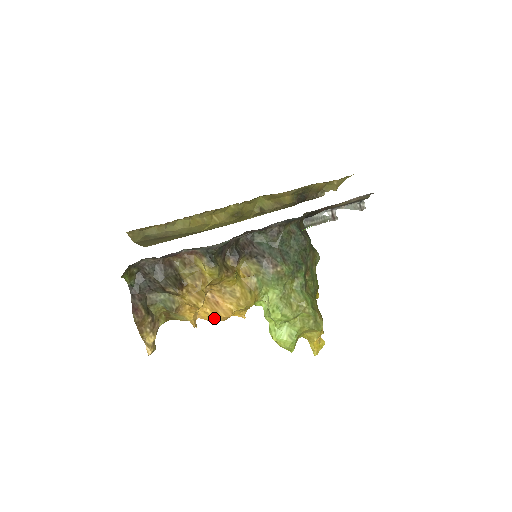
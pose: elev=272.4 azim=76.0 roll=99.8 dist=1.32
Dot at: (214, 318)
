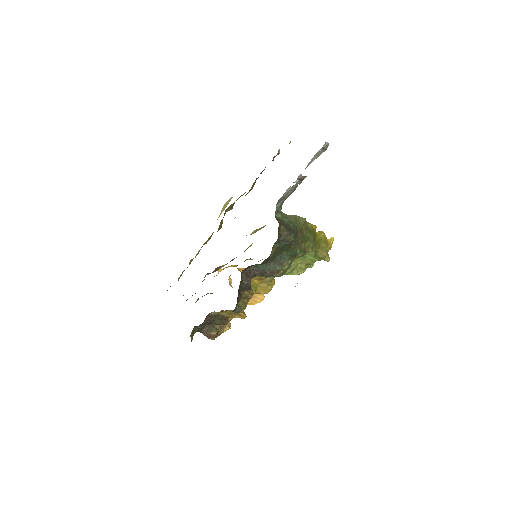
Dot at: (254, 301)
